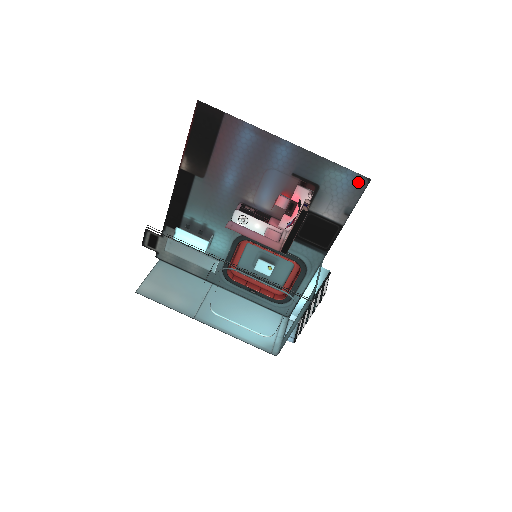
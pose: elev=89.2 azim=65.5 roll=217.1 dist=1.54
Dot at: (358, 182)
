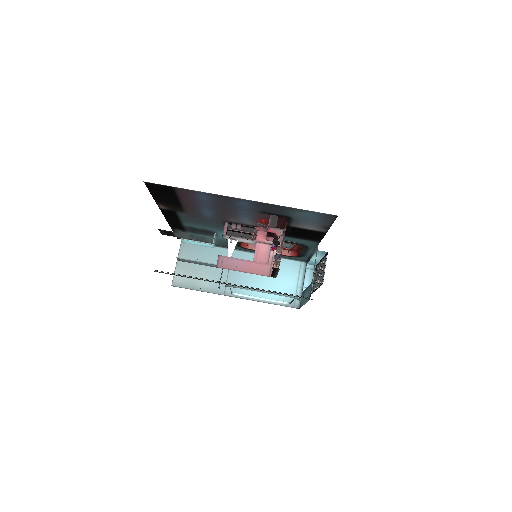
Dot at: (326, 216)
